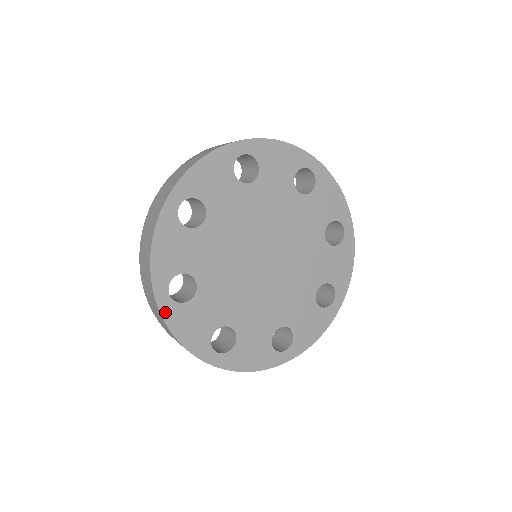
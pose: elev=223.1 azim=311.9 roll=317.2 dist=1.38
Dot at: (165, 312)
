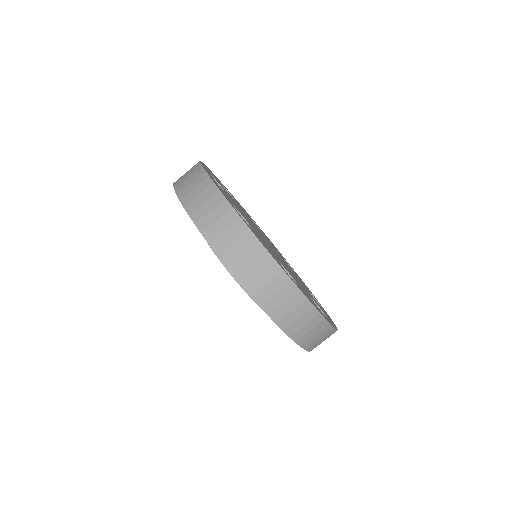
Dot at: (242, 219)
